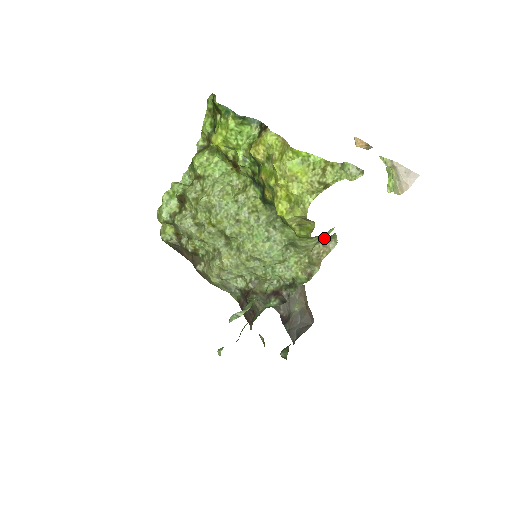
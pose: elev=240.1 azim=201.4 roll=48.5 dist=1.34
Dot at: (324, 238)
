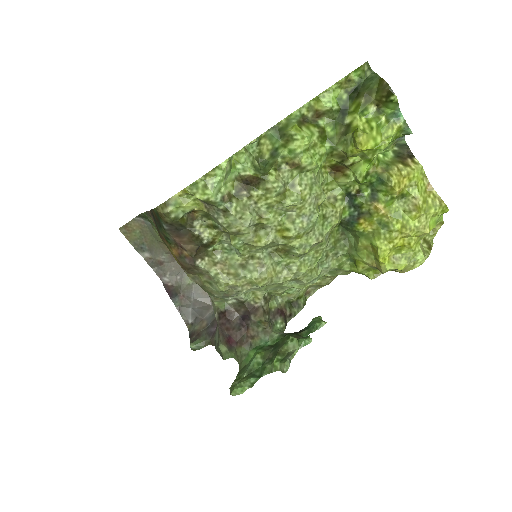
Dot at: occluded
